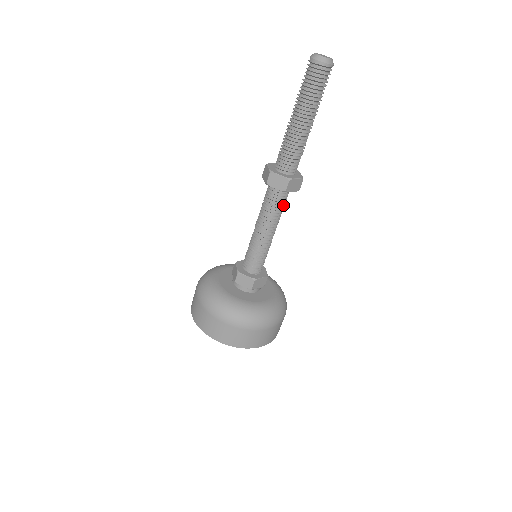
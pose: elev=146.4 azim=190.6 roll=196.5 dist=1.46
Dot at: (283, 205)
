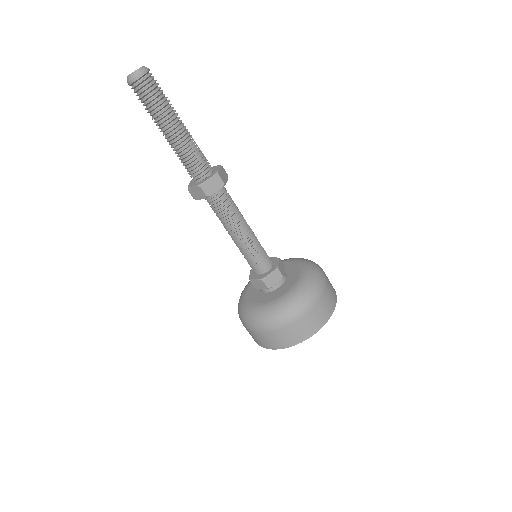
Dot at: (228, 204)
